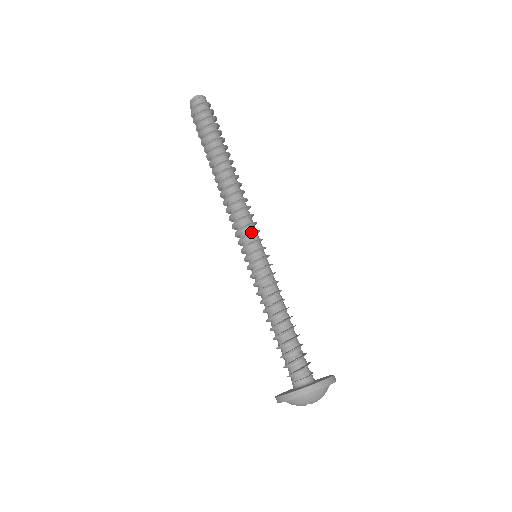
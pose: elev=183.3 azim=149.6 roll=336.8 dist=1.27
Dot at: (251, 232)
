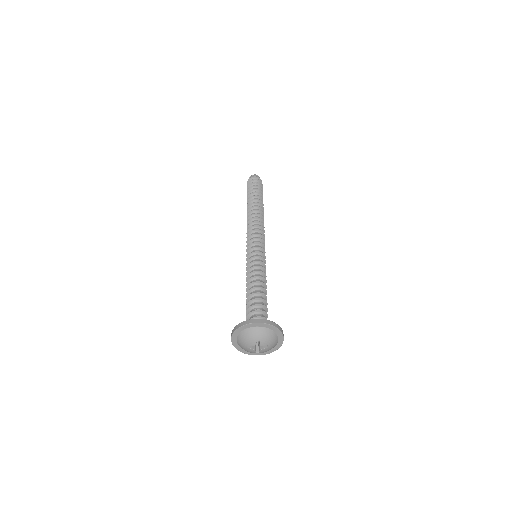
Dot at: (249, 241)
